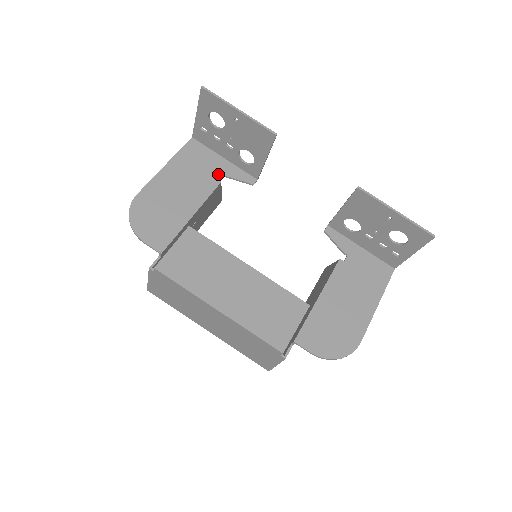
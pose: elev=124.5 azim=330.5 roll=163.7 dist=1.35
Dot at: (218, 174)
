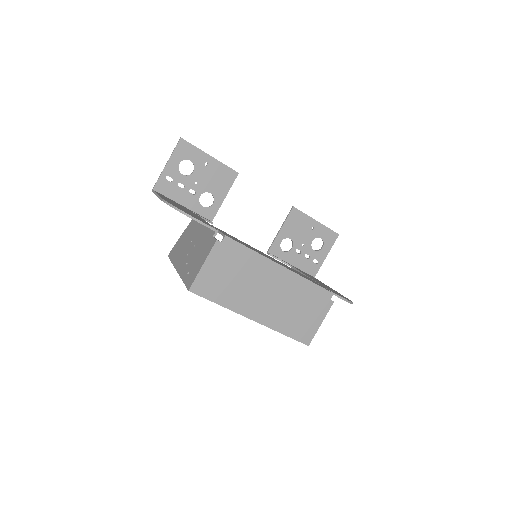
Dot at: occluded
